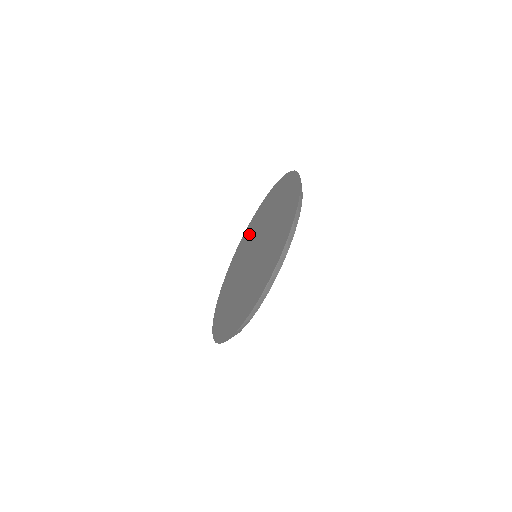
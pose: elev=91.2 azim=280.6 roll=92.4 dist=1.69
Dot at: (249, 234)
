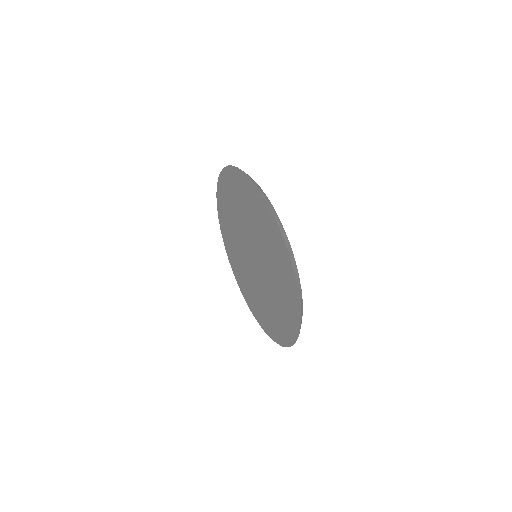
Dot at: (228, 209)
